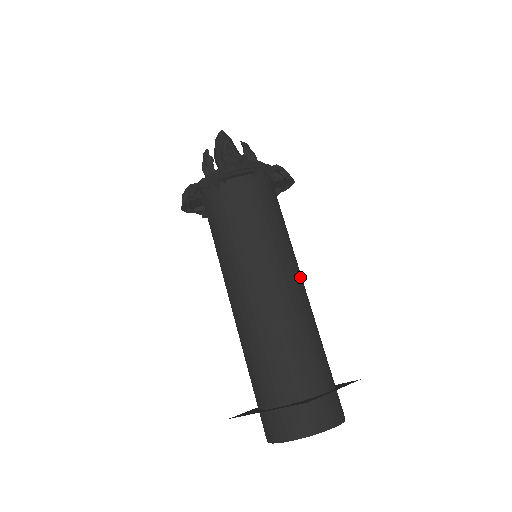
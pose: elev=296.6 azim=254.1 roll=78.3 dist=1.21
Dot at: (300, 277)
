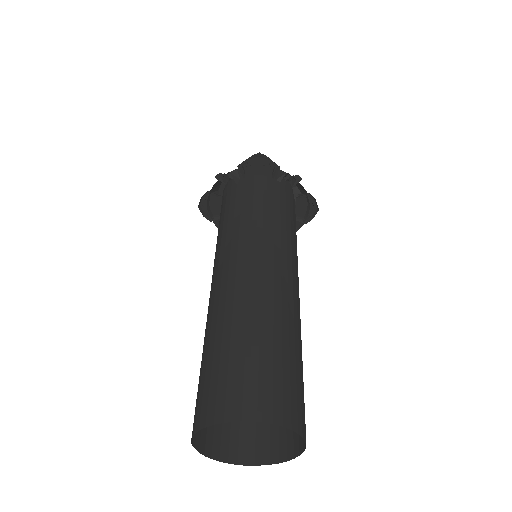
Dot at: (295, 274)
